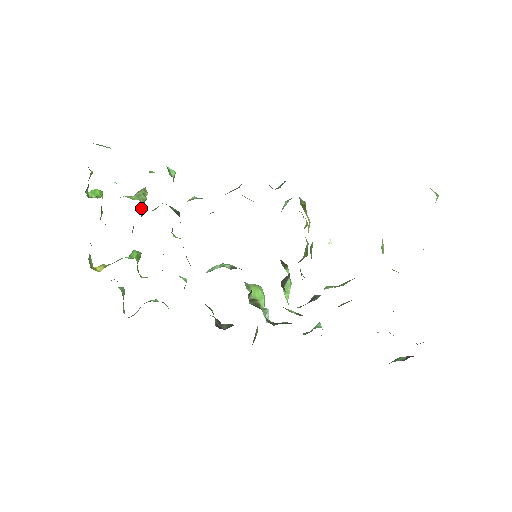
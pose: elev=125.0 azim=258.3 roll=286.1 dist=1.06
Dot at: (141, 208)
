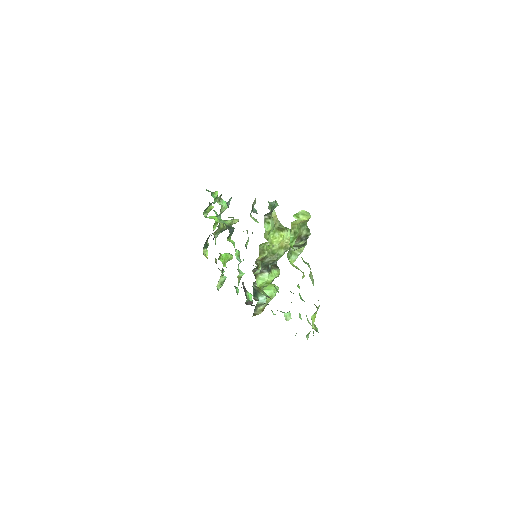
Dot at: (219, 224)
